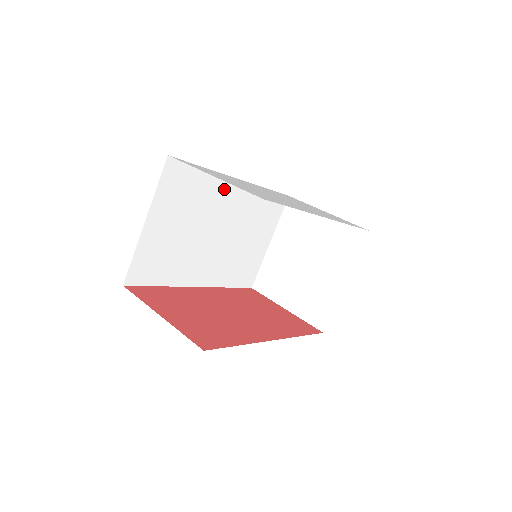
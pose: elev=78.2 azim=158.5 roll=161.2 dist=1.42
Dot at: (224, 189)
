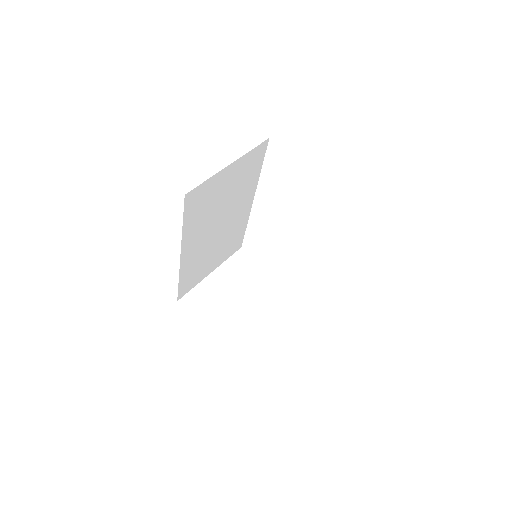
Dot at: (248, 197)
